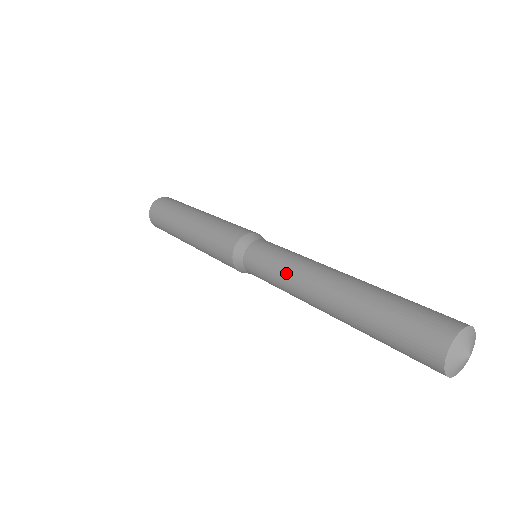
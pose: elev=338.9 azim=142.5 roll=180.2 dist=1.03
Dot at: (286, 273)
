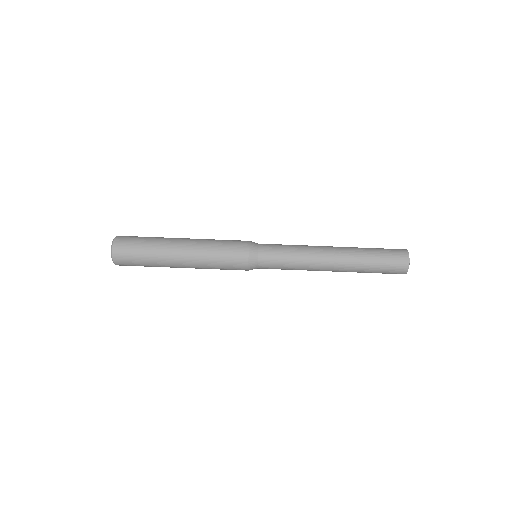
Dot at: (301, 269)
